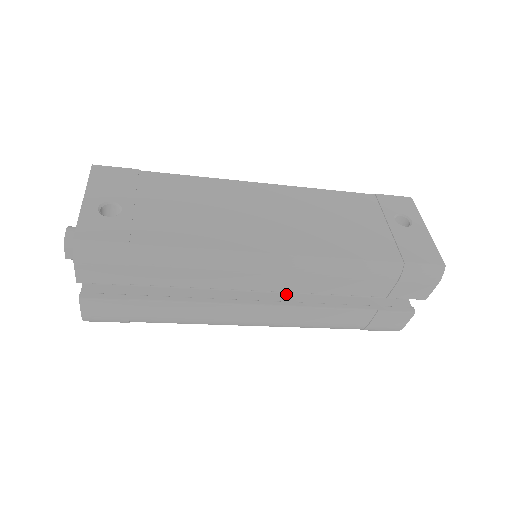
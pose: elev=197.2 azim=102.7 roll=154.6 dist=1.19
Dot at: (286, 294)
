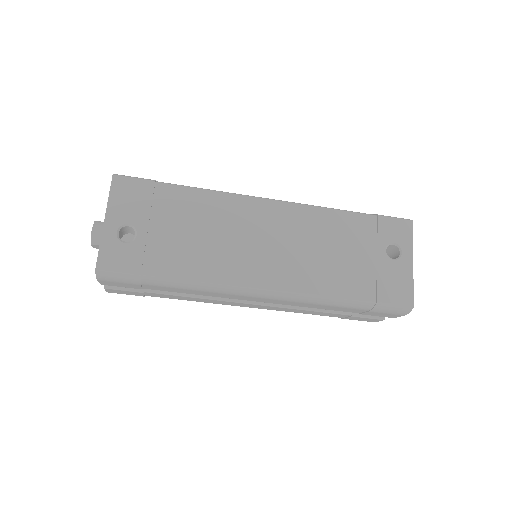
Dot at: occluded
